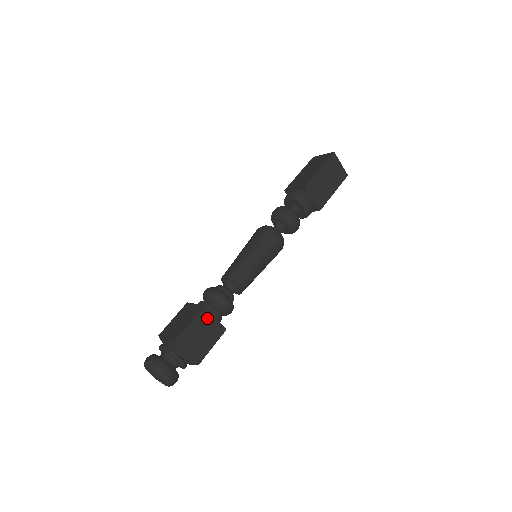
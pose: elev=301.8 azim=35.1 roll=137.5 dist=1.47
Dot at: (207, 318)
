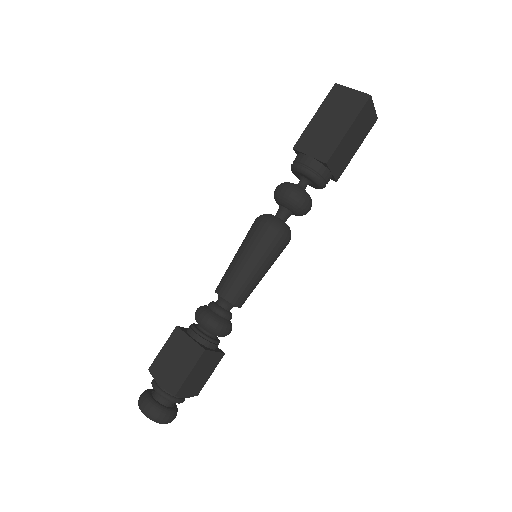
Dot at: (207, 357)
